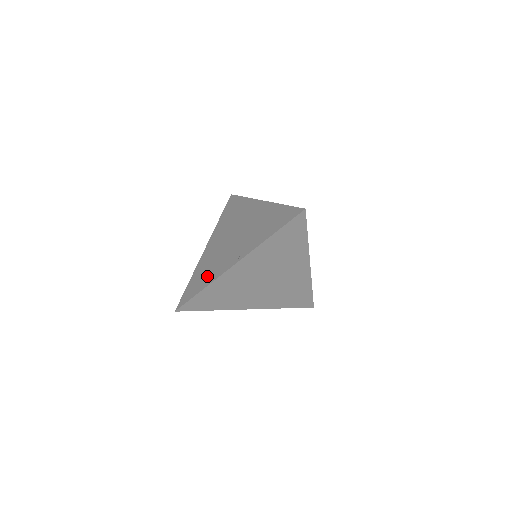
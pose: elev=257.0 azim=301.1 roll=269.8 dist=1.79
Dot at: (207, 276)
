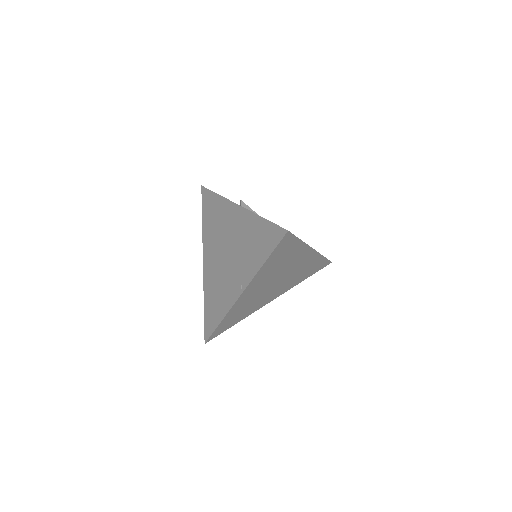
Dot at: (218, 305)
